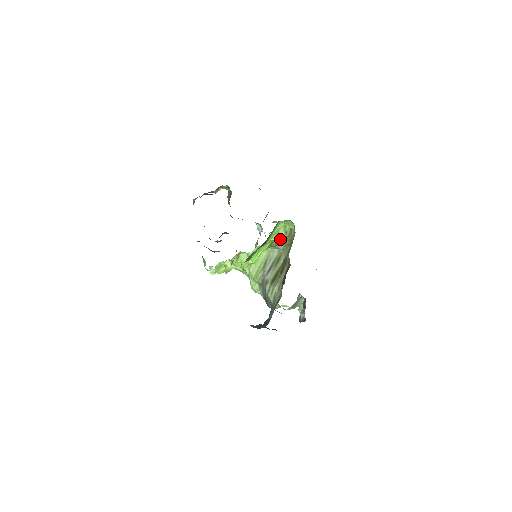
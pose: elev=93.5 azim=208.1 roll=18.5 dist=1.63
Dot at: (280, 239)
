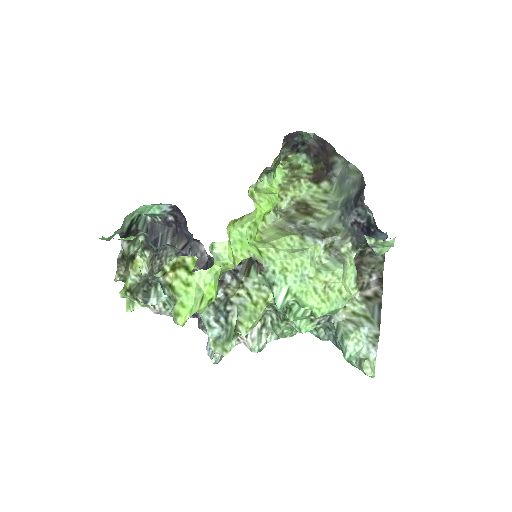
Dot at: occluded
